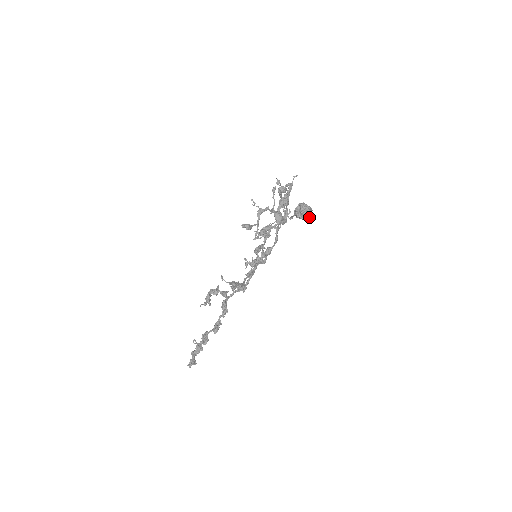
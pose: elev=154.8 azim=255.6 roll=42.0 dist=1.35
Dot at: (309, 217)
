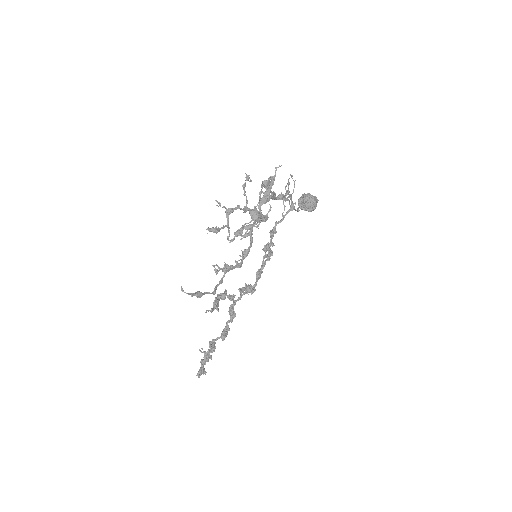
Dot at: (314, 208)
